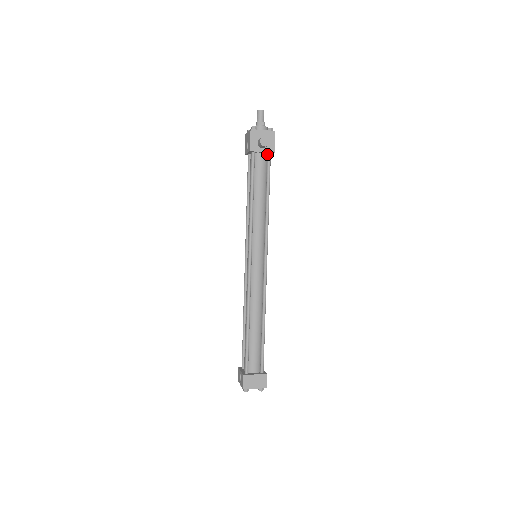
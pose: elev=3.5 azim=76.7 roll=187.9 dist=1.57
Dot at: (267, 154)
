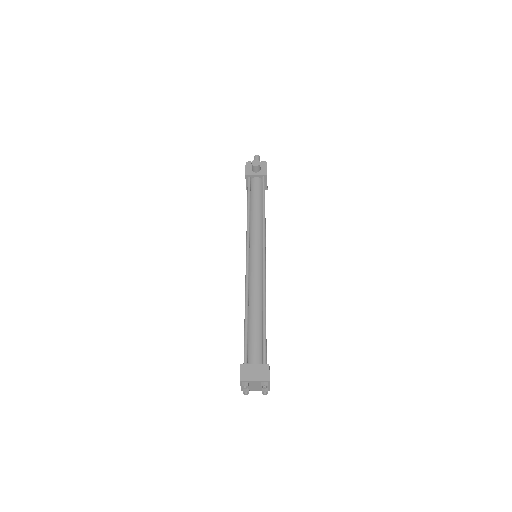
Dot at: (262, 178)
